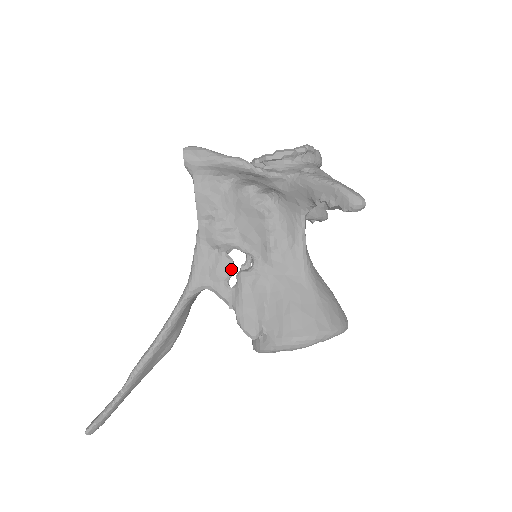
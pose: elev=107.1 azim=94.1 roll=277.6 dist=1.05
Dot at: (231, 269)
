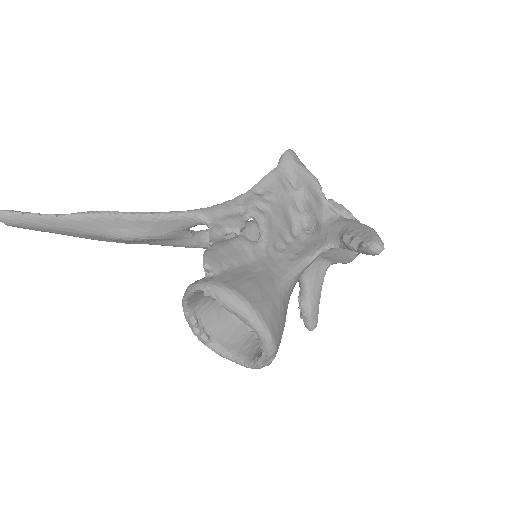
Dot at: (239, 227)
